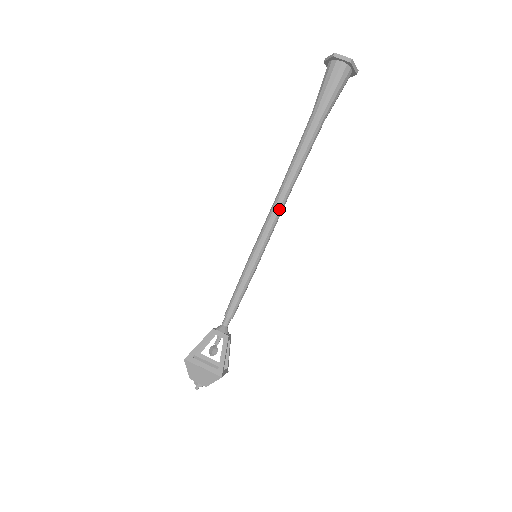
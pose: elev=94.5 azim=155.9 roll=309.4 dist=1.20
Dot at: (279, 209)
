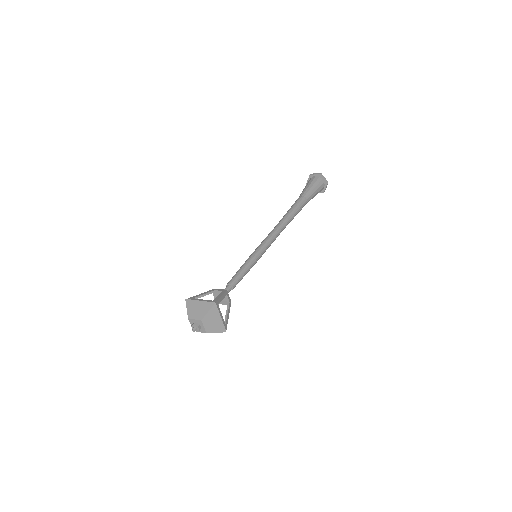
Dot at: (274, 232)
